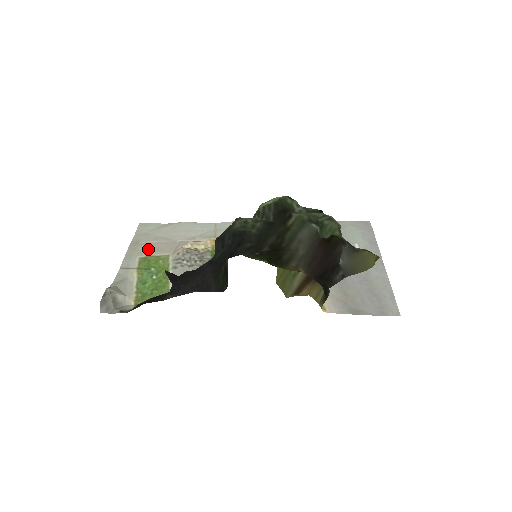
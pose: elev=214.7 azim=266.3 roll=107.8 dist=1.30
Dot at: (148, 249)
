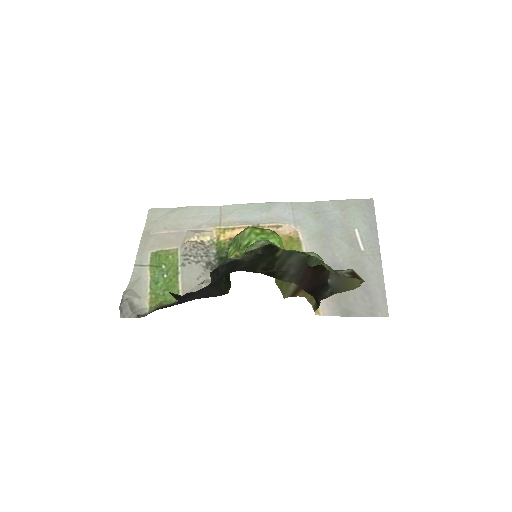
Dot at: (158, 242)
